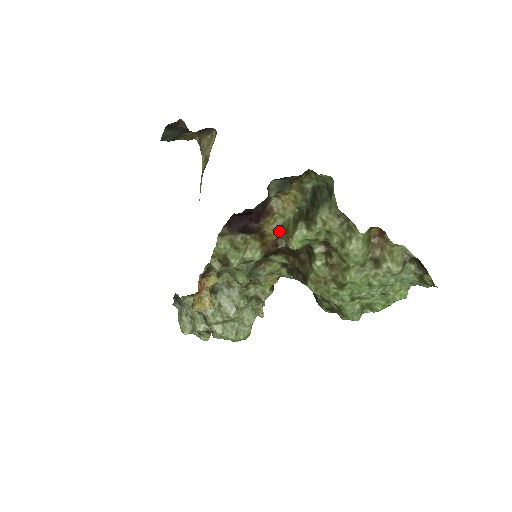
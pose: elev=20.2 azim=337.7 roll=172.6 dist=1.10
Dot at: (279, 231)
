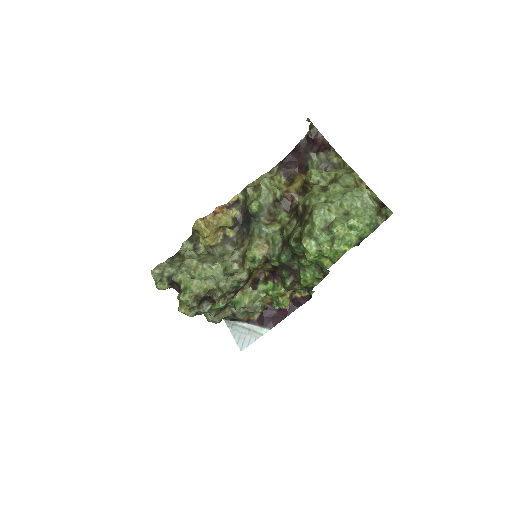
Dot at: occluded
